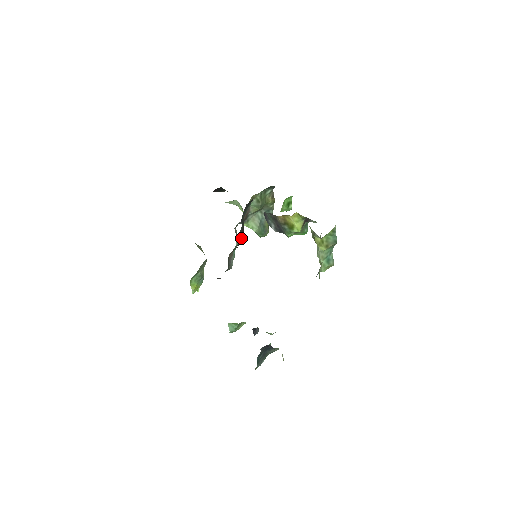
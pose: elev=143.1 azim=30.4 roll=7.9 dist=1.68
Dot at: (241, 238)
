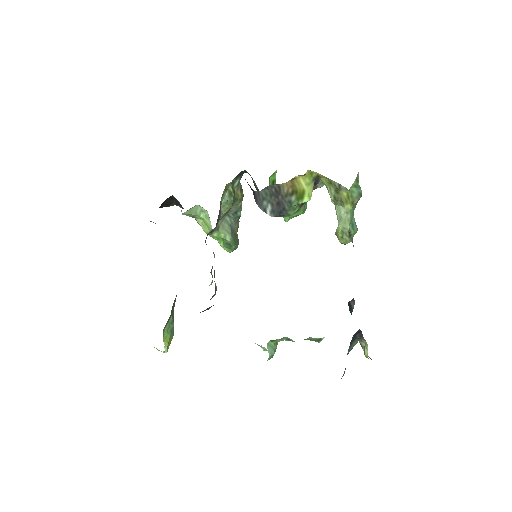
Dot at: occluded
